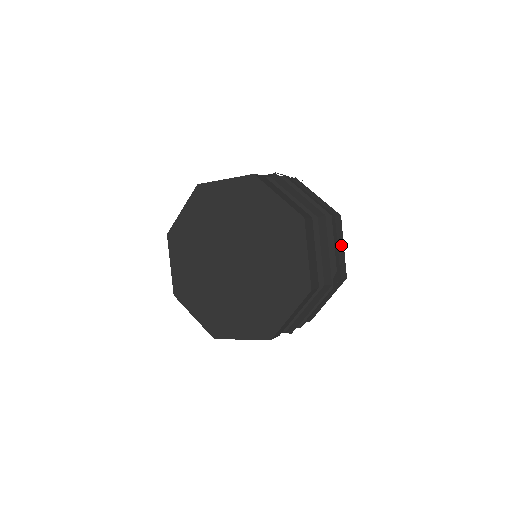
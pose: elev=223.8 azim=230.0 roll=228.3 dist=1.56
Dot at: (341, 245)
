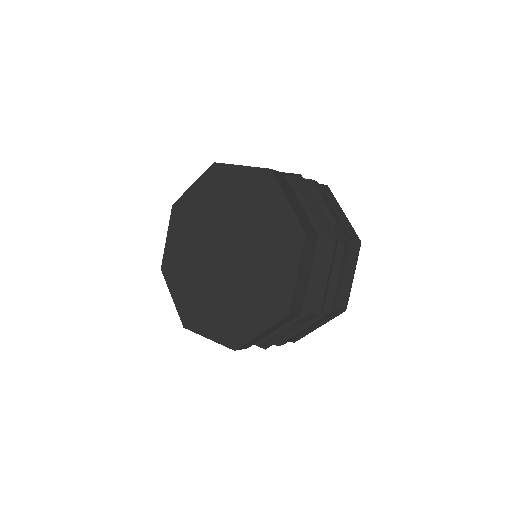
Dot at: (339, 211)
